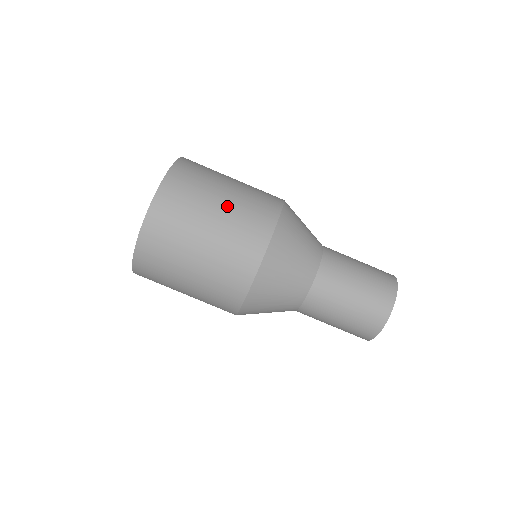
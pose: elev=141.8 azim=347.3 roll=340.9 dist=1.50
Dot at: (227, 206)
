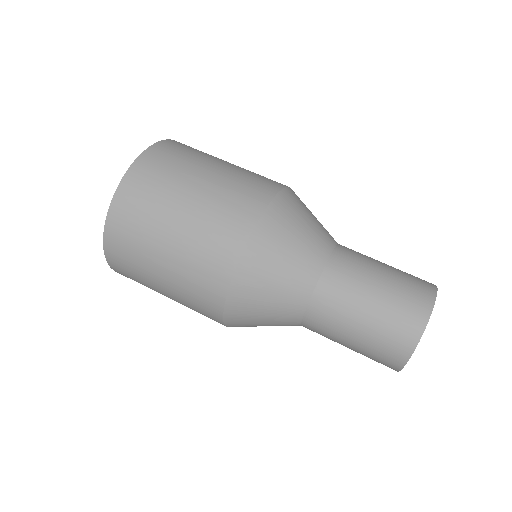
Dot at: (185, 225)
